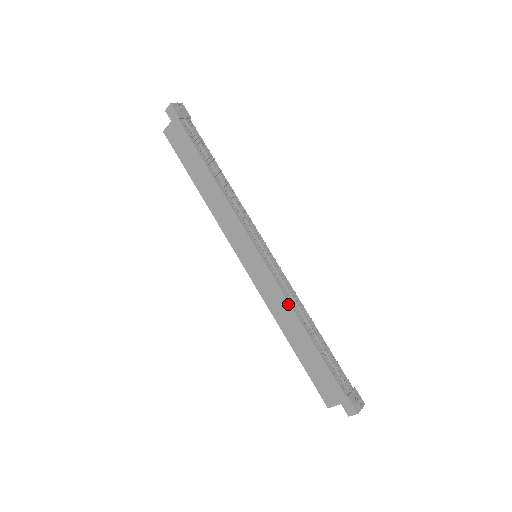
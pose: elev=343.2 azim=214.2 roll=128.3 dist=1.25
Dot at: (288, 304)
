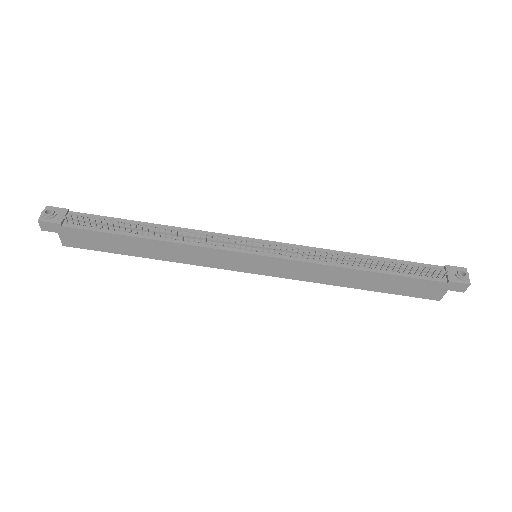
Dot at: (325, 267)
